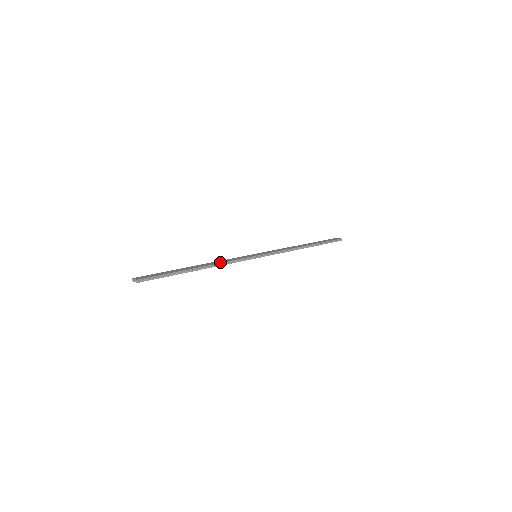
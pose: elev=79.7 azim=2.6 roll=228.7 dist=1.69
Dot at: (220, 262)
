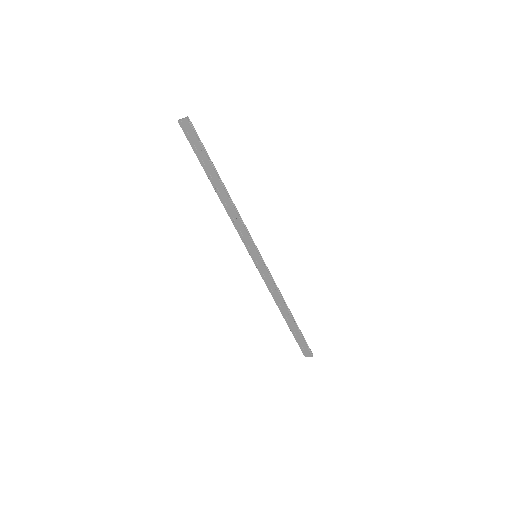
Dot at: (236, 211)
